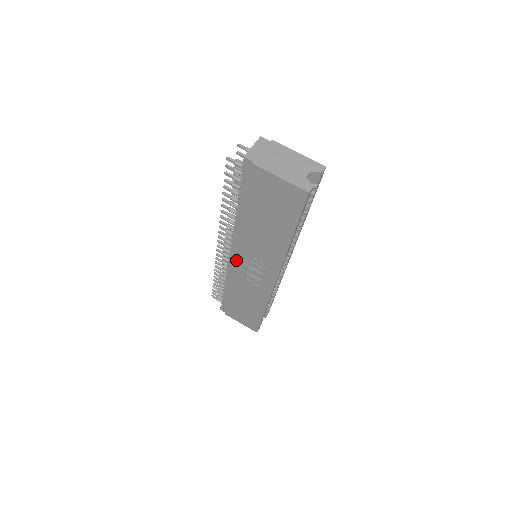
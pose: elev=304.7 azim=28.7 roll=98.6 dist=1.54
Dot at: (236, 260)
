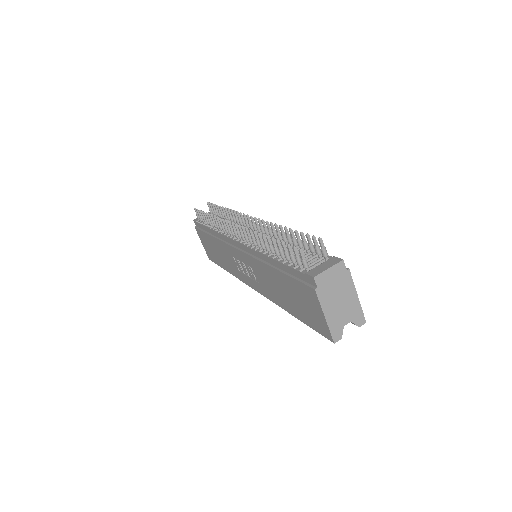
Dot at: (237, 250)
